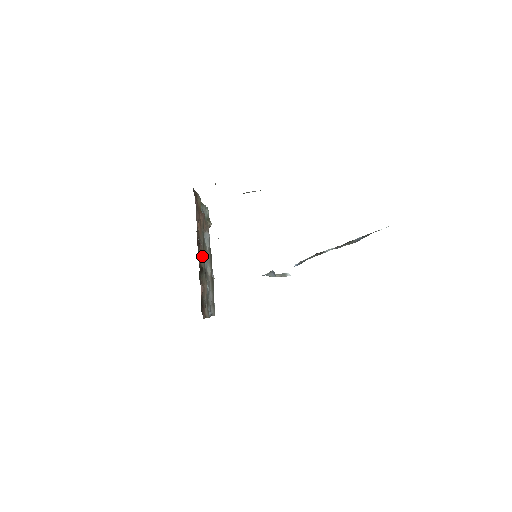
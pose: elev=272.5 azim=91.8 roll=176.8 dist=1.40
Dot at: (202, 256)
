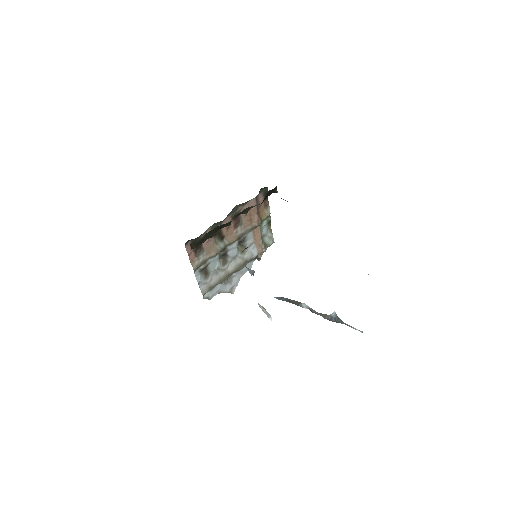
Dot at: (232, 236)
